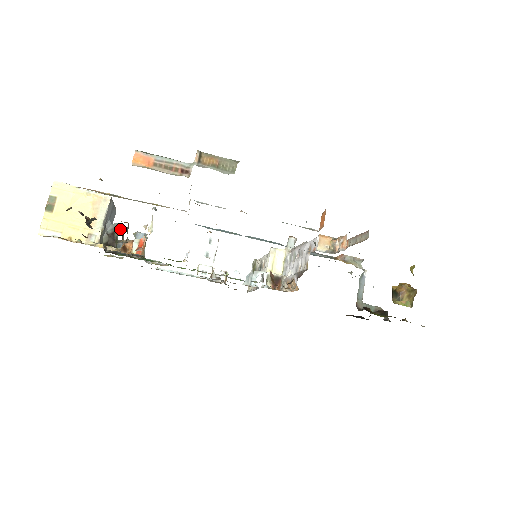
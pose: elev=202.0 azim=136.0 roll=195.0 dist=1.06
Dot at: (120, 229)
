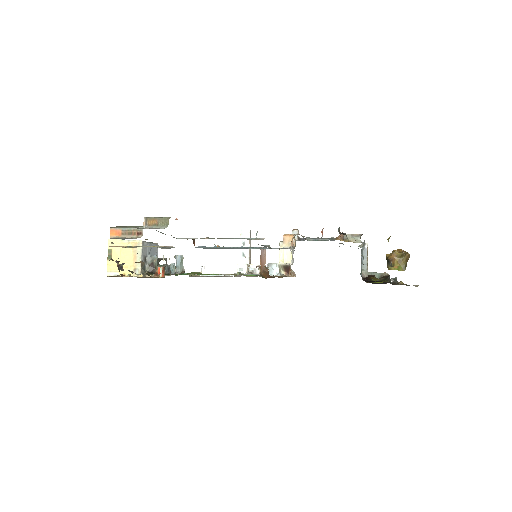
Dot at: (160, 258)
